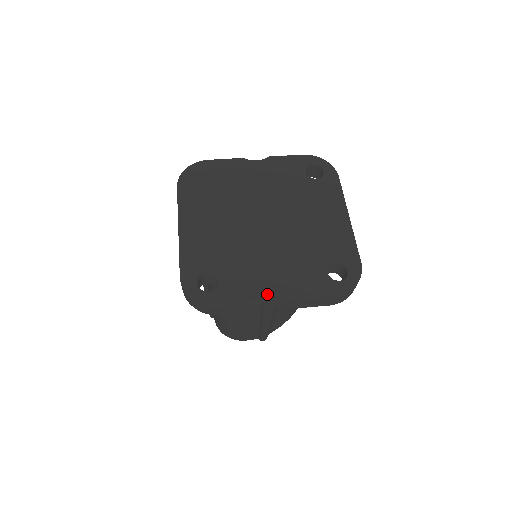
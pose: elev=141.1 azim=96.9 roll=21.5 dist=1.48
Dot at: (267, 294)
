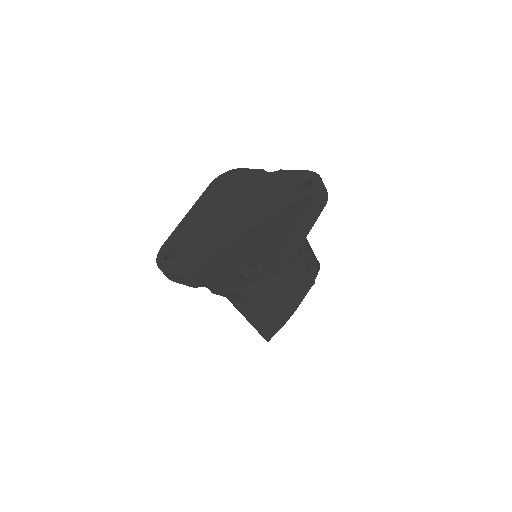
Dot at: (192, 272)
